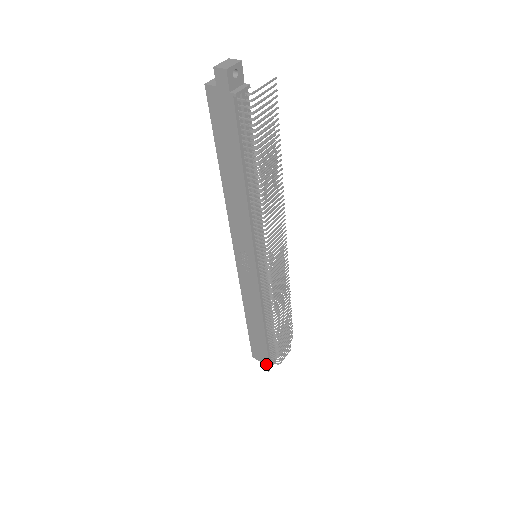
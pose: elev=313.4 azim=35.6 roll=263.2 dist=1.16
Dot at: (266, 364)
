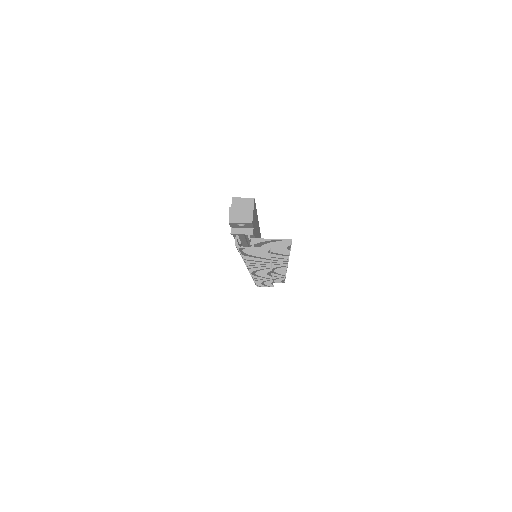
Dot at: occluded
